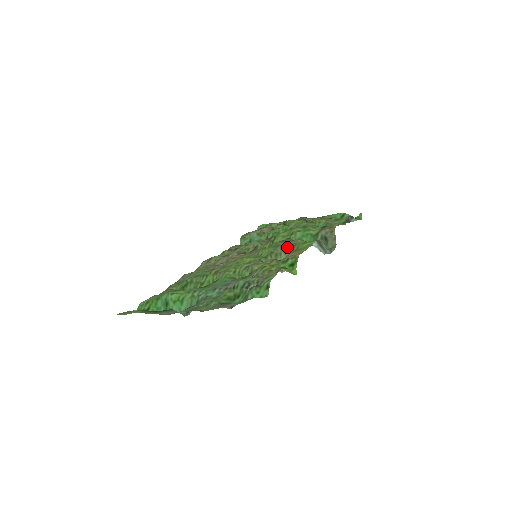
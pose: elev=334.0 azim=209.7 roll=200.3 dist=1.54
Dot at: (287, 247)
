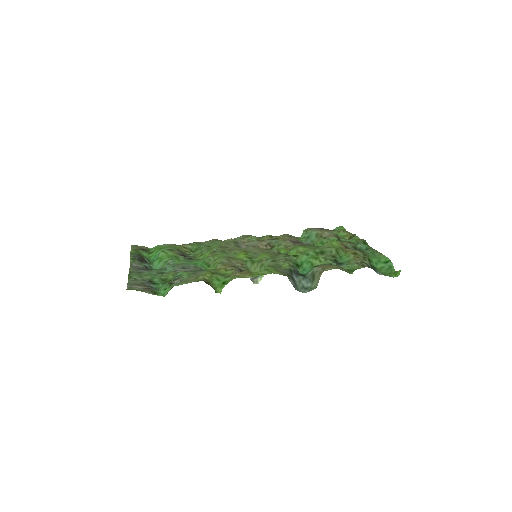
Dot at: (273, 264)
